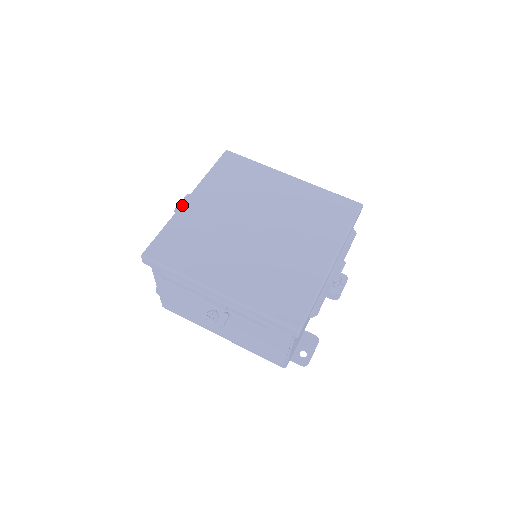
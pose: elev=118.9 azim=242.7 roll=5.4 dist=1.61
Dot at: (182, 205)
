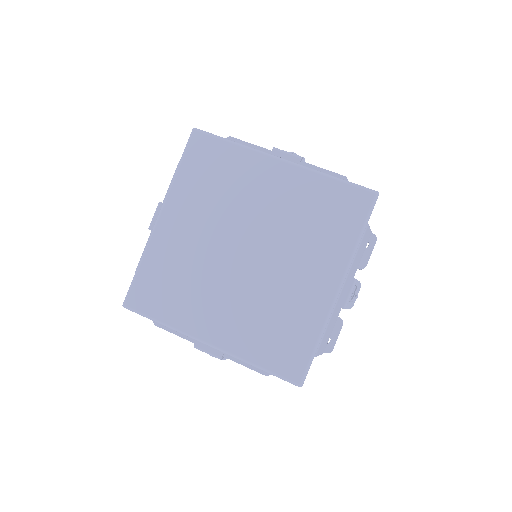
Dot at: (153, 230)
